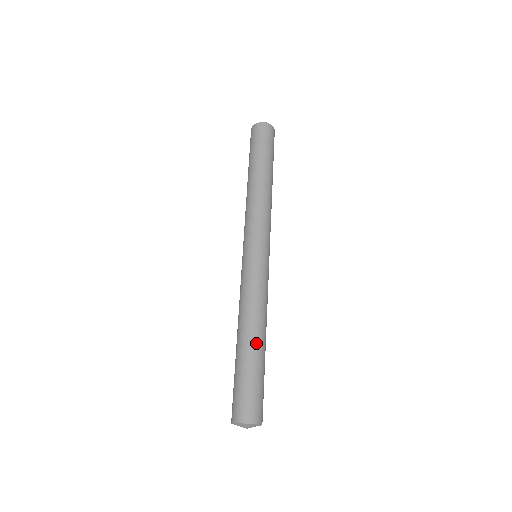
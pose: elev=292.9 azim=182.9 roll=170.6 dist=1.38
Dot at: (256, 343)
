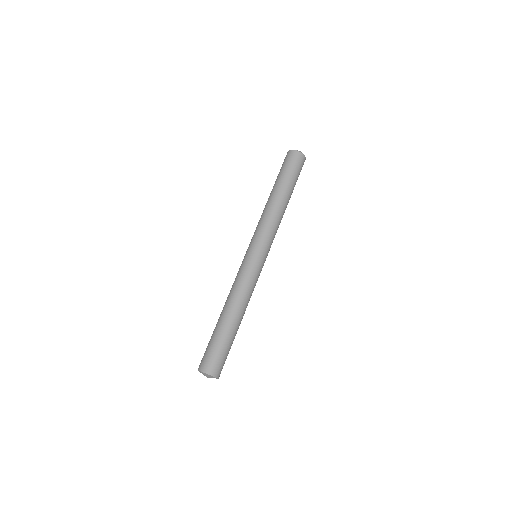
Dot at: occluded
